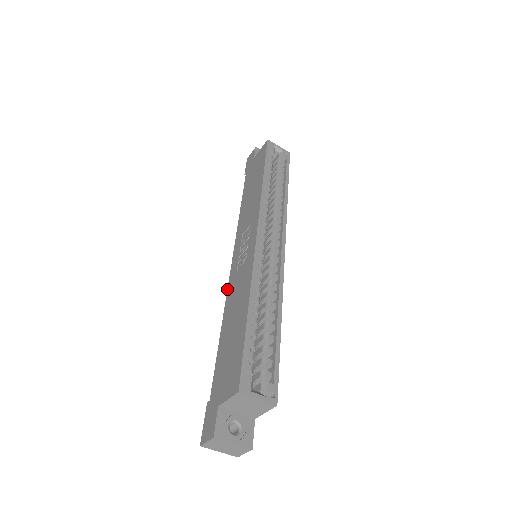
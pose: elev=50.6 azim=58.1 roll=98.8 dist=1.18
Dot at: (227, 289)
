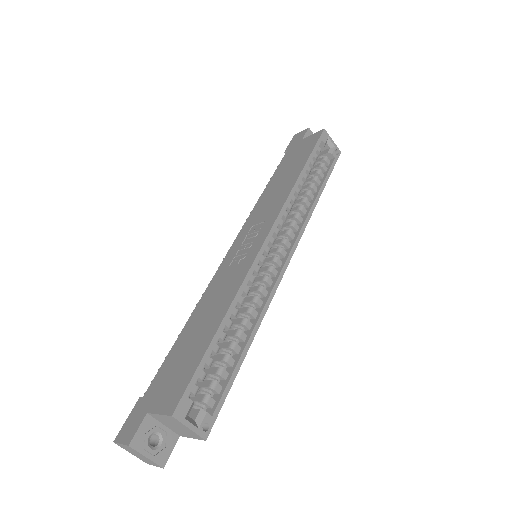
Dot at: occluded
